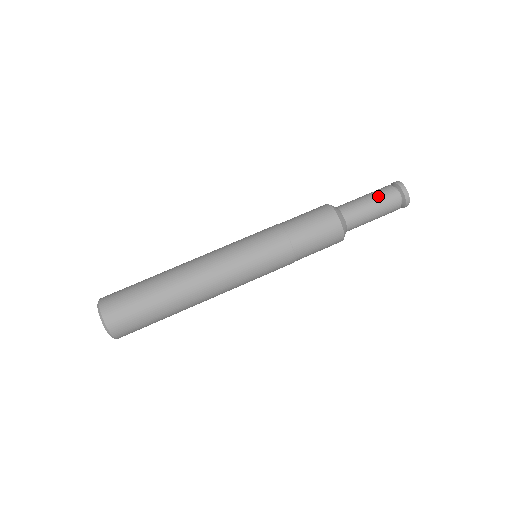
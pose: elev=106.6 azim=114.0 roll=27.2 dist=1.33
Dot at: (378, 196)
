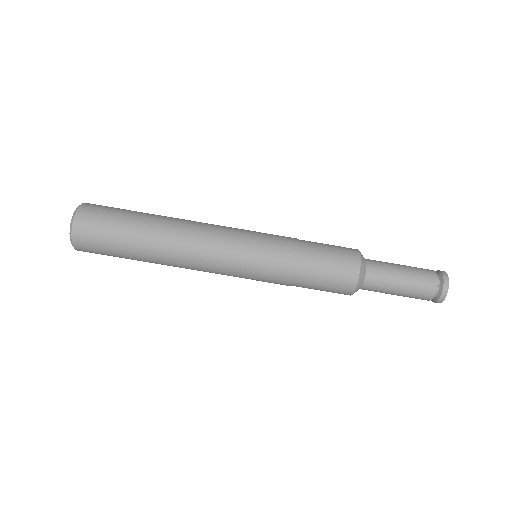
Dot at: (413, 267)
